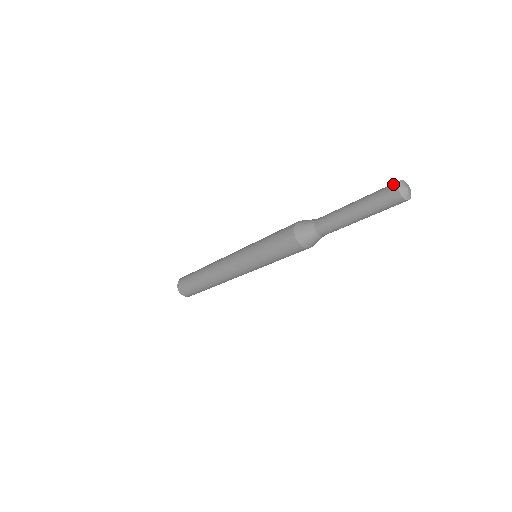
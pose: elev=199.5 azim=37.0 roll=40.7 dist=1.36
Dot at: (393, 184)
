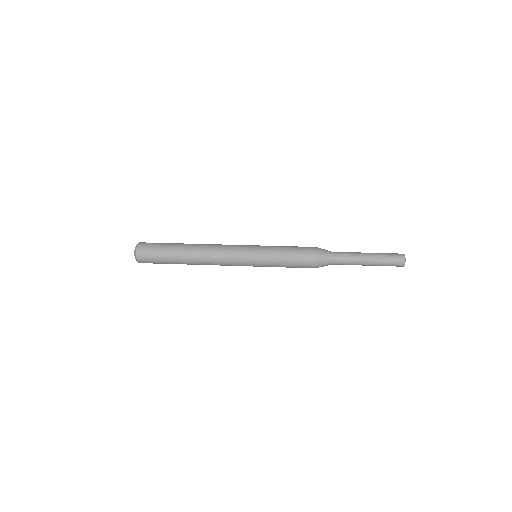
Dot at: occluded
